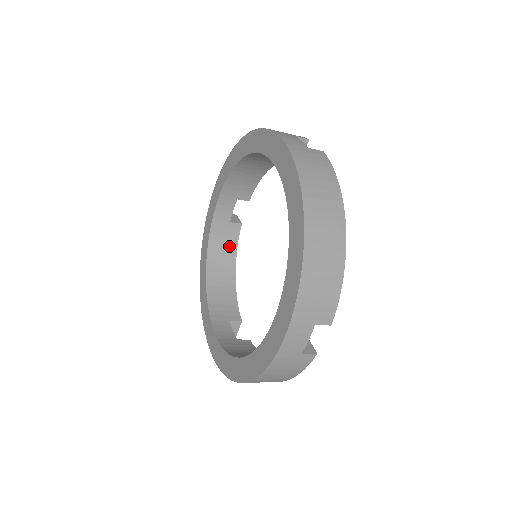
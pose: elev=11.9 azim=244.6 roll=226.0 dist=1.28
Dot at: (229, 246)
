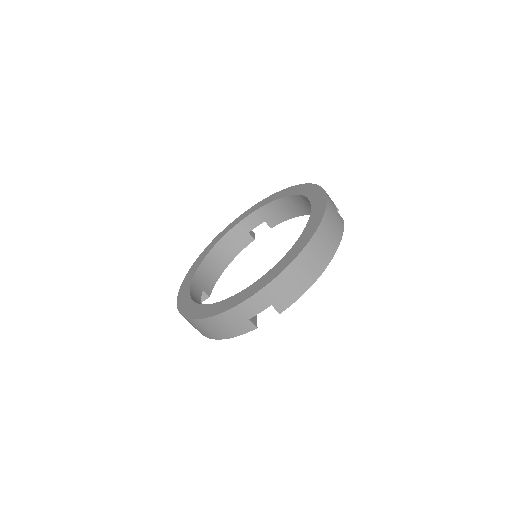
Dot at: (236, 247)
